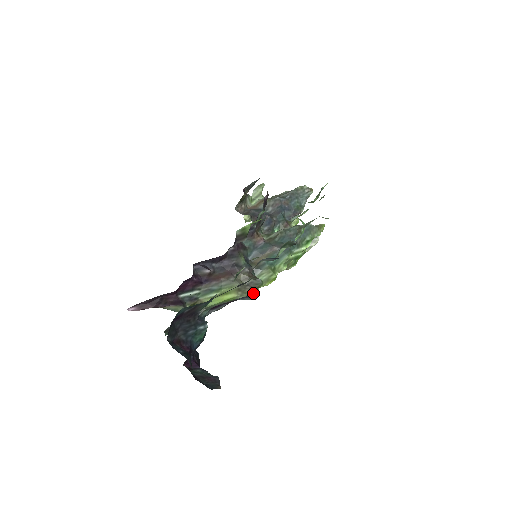
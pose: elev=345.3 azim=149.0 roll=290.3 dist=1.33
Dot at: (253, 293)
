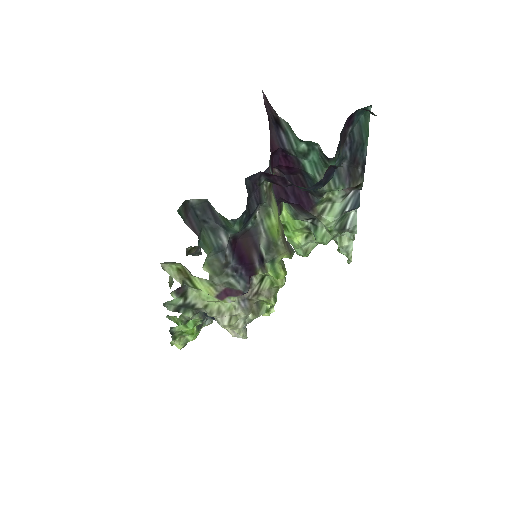
Dot at: (249, 284)
